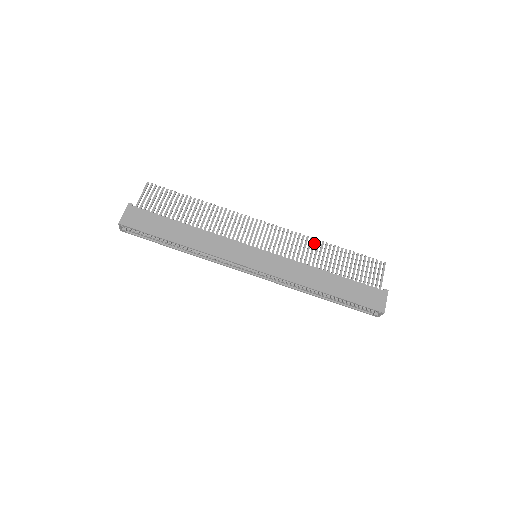
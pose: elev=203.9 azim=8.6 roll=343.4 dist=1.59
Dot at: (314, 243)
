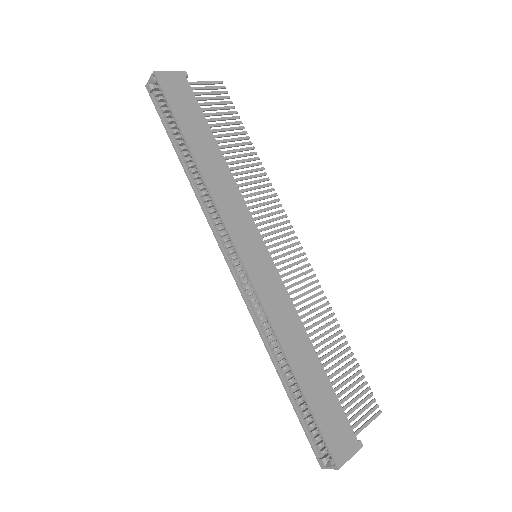
Dot at: (327, 310)
